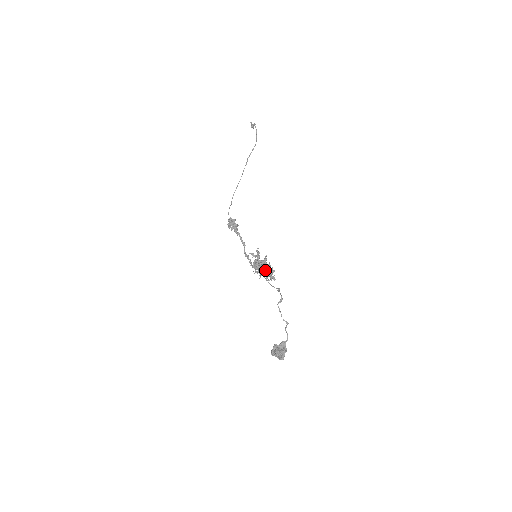
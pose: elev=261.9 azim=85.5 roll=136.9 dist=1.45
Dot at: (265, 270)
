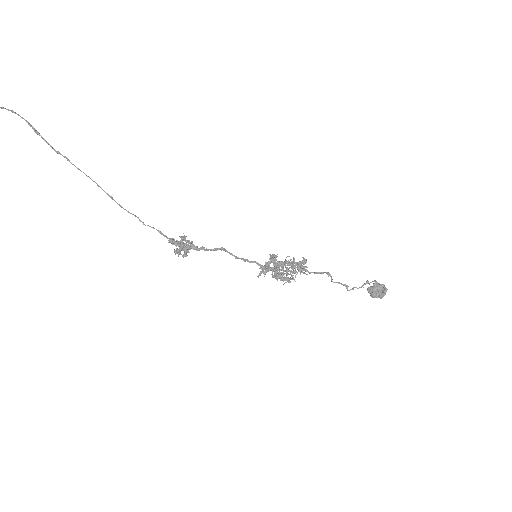
Dot at: (287, 265)
